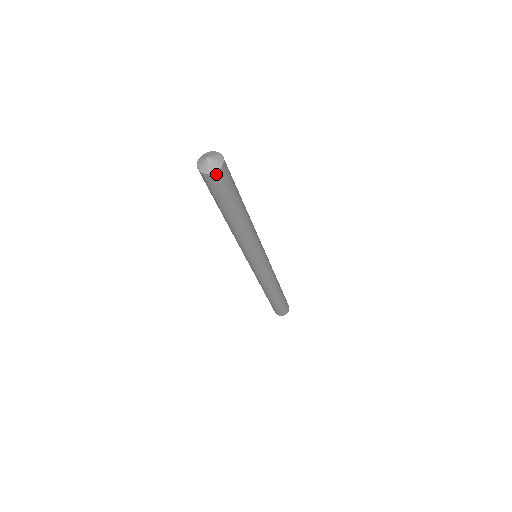
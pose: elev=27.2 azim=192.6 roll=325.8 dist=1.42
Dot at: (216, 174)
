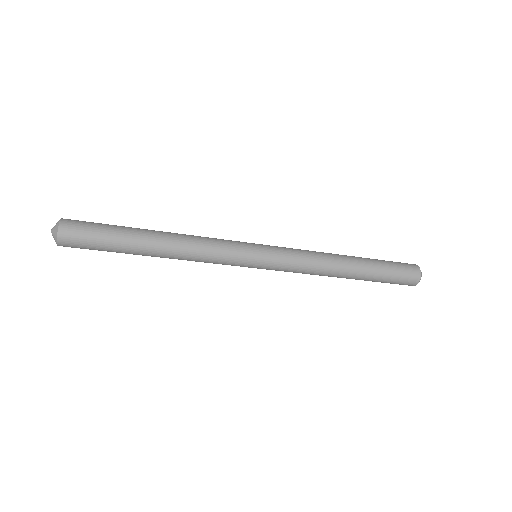
Dot at: (62, 232)
